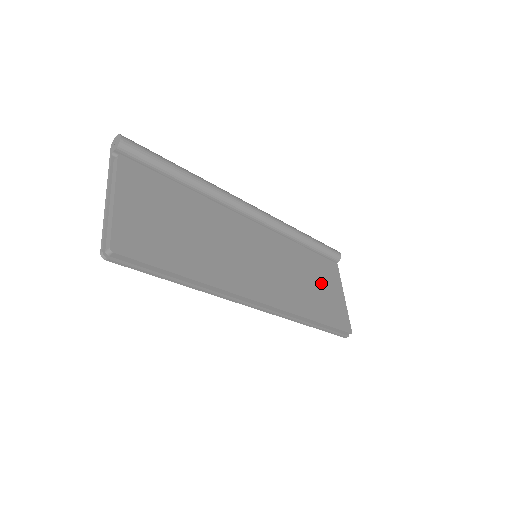
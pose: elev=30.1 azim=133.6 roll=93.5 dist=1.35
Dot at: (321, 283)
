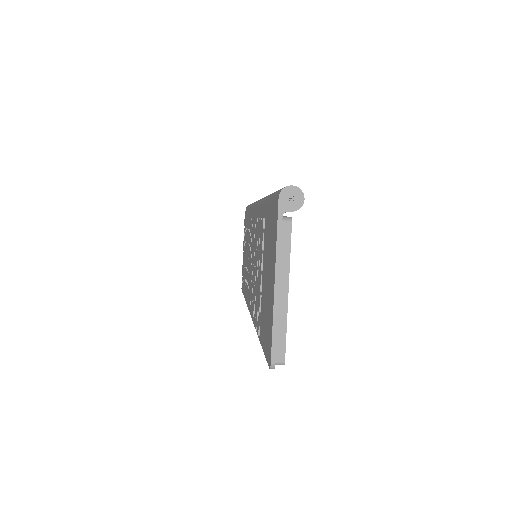
Dot at: occluded
